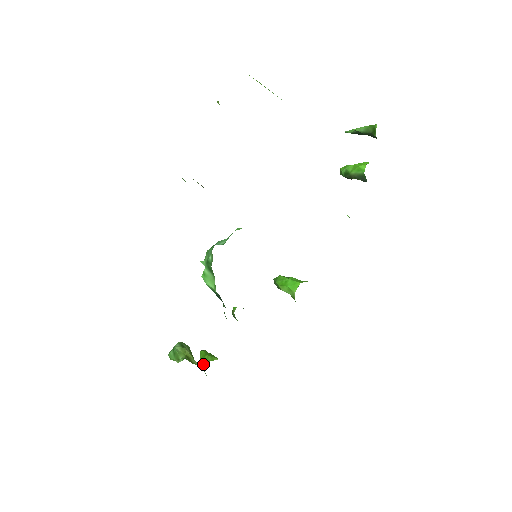
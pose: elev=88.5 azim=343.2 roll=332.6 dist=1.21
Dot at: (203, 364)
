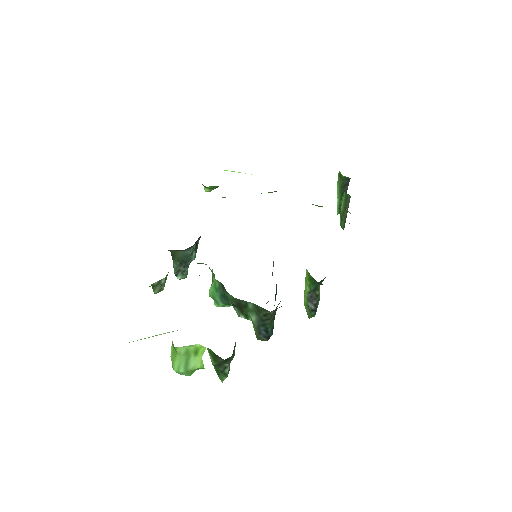
Dot at: occluded
